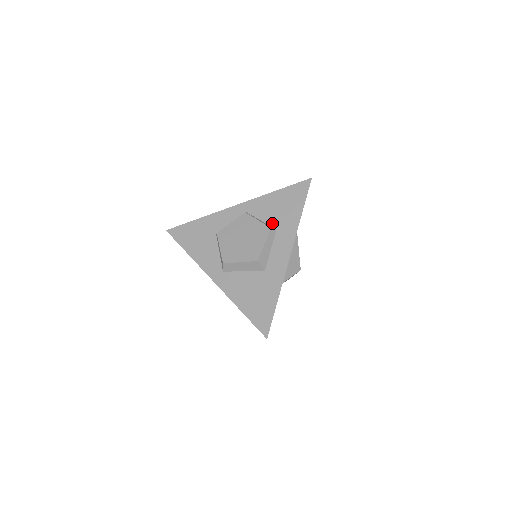
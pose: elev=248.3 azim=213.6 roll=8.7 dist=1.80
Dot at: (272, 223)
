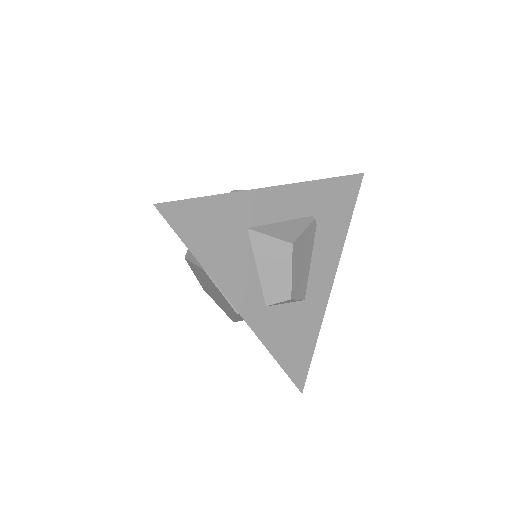
Dot at: occluded
